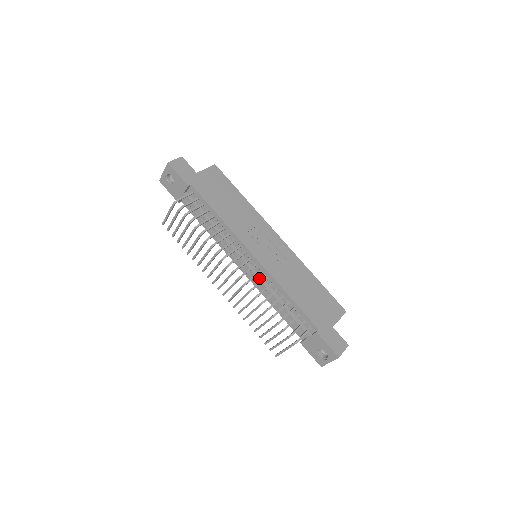
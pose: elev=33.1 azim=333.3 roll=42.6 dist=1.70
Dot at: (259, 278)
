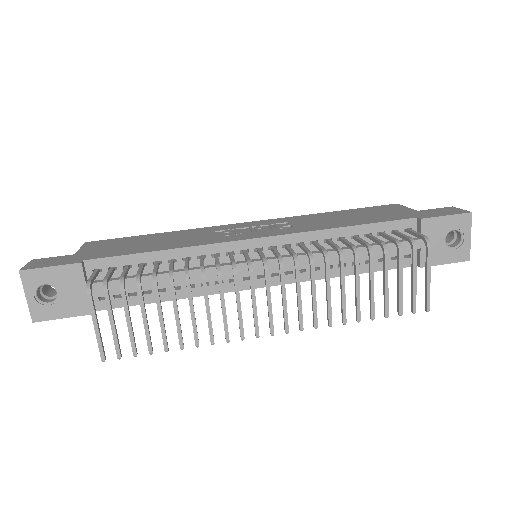
Dot at: occluded
